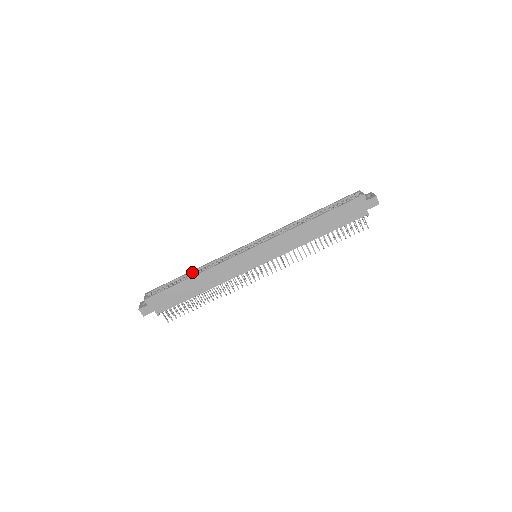
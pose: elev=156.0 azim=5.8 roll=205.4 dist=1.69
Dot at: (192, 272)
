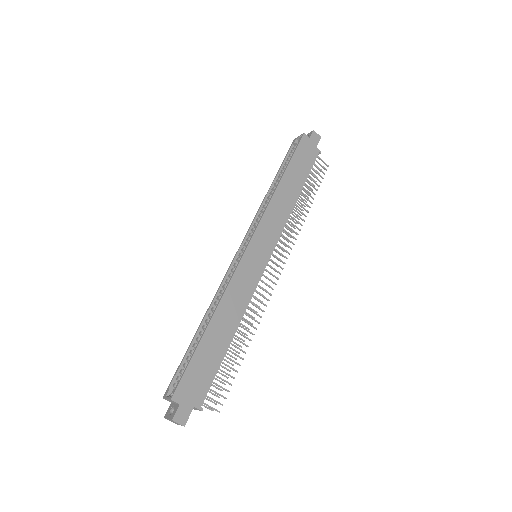
Dot at: (202, 325)
